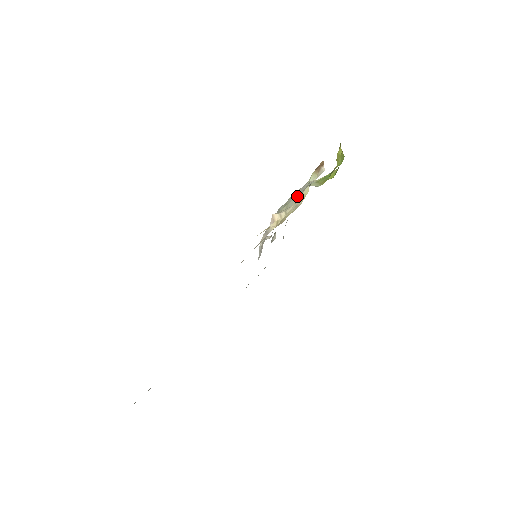
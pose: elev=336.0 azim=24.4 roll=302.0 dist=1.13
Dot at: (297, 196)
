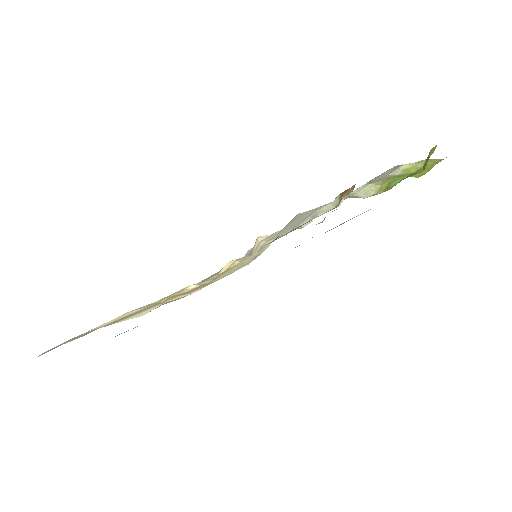
Dot at: (290, 228)
